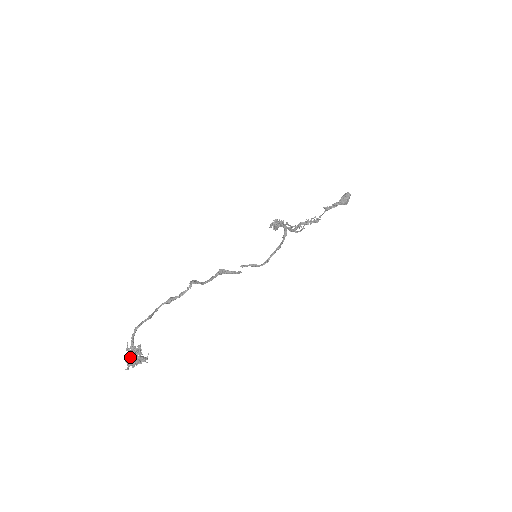
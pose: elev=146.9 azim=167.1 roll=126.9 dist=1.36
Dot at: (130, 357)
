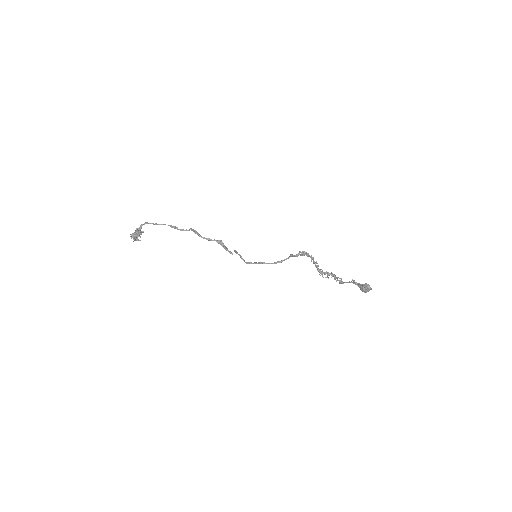
Dot at: (135, 233)
